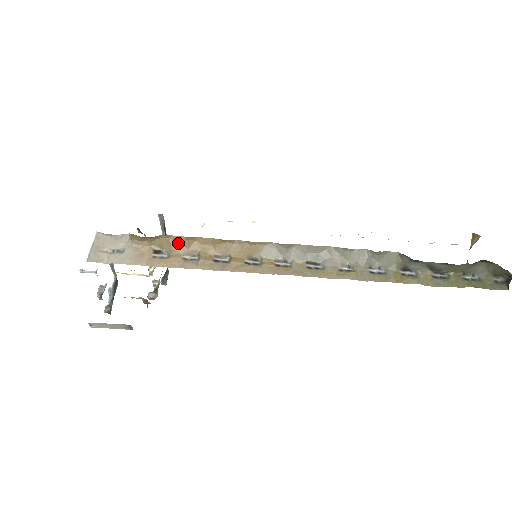
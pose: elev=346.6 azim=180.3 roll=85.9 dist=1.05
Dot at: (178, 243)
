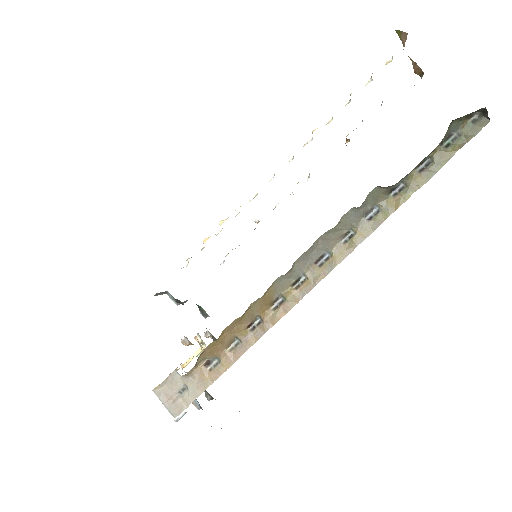
Dot at: (215, 347)
